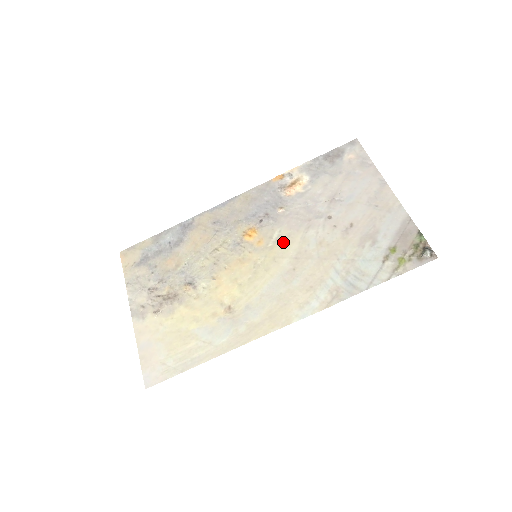
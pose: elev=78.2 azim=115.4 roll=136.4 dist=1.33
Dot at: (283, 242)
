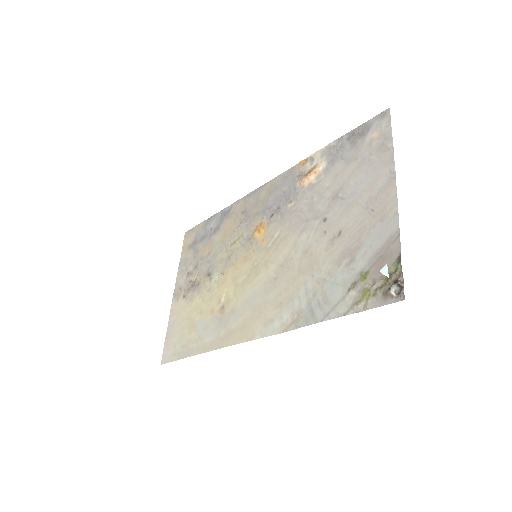
Dot at: (278, 244)
